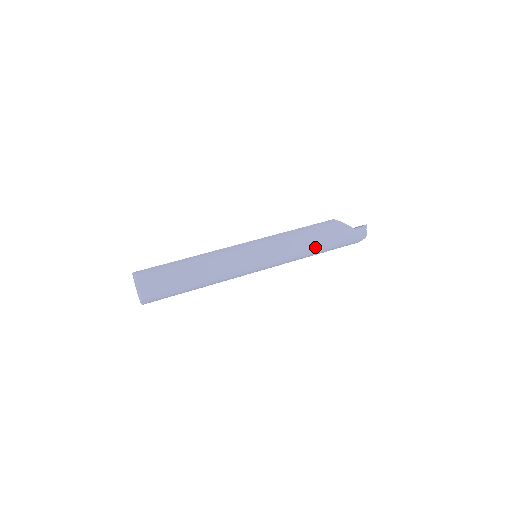
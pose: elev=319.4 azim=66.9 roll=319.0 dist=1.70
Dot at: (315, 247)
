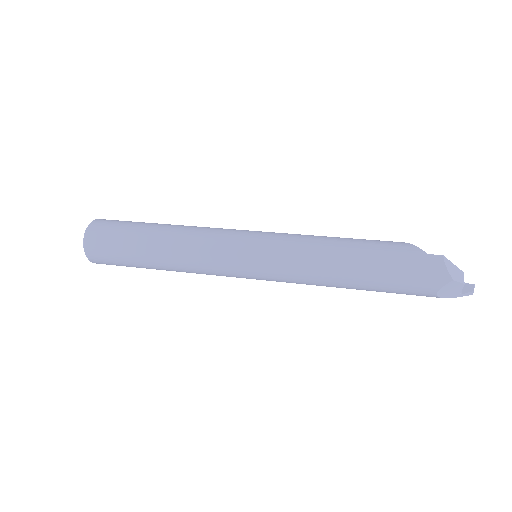
Dot at: (346, 259)
